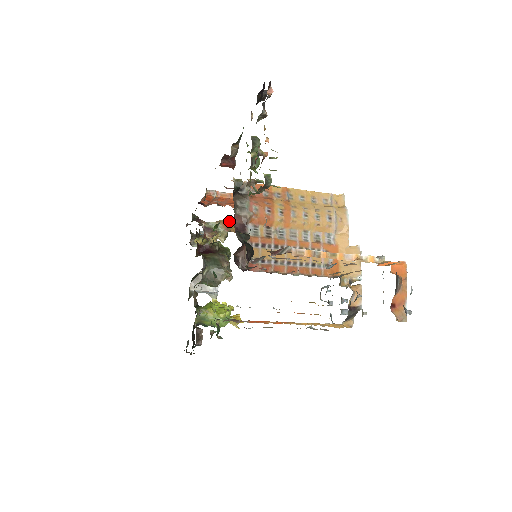
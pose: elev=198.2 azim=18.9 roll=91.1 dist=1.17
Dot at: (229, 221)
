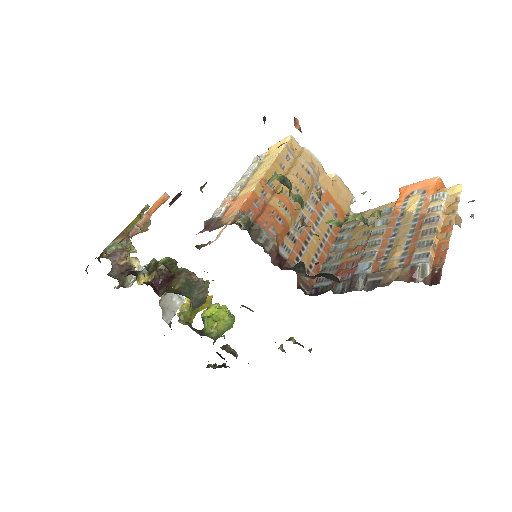
Dot at: (128, 229)
